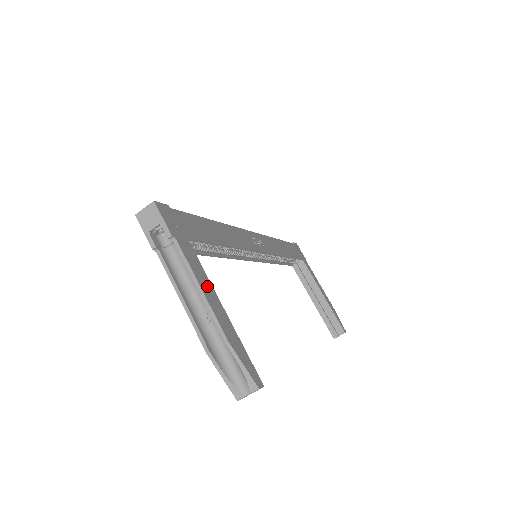
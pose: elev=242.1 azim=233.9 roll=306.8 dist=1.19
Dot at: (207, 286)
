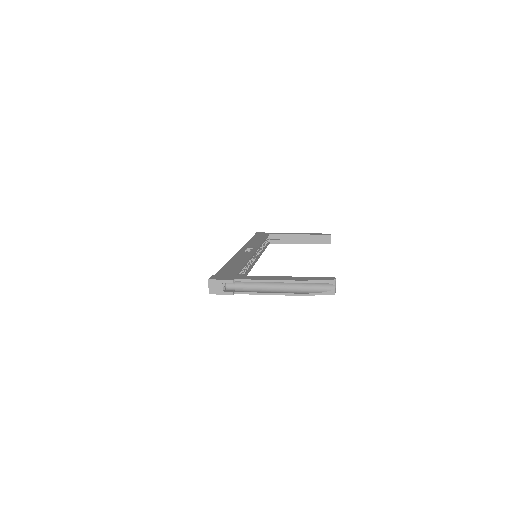
Dot at: (268, 278)
